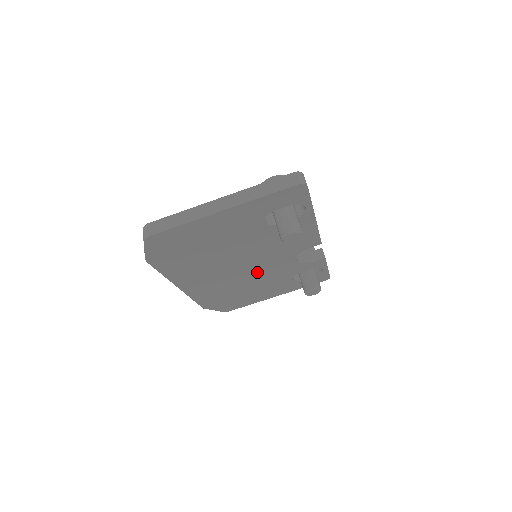
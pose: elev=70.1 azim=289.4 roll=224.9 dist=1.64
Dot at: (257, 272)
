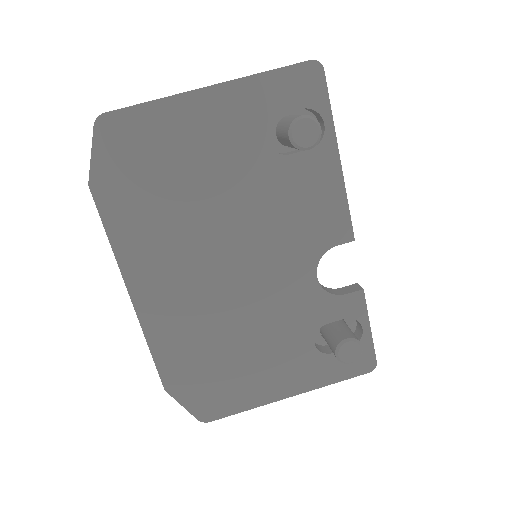
Dot at: (257, 294)
